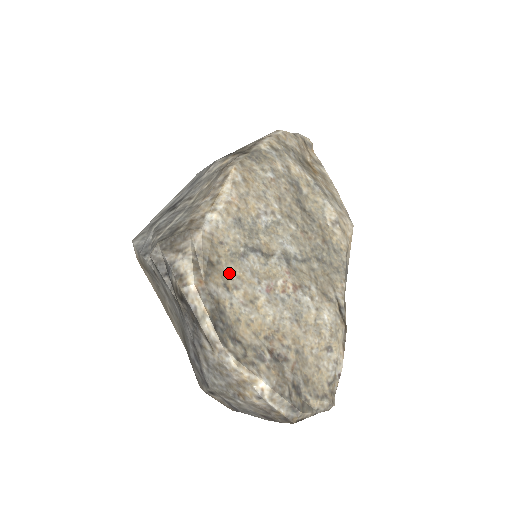
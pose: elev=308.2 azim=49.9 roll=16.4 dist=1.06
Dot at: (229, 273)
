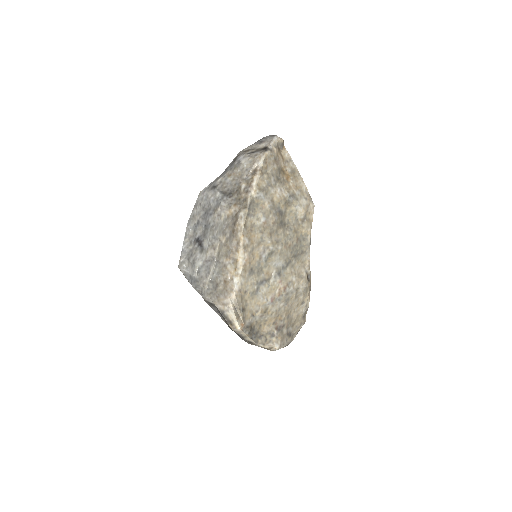
Dot at: (252, 306)
